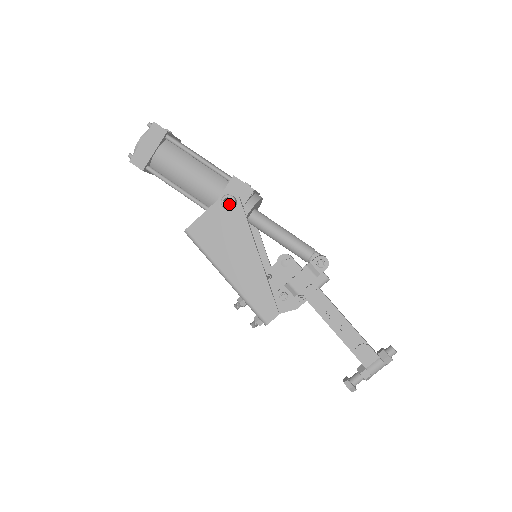
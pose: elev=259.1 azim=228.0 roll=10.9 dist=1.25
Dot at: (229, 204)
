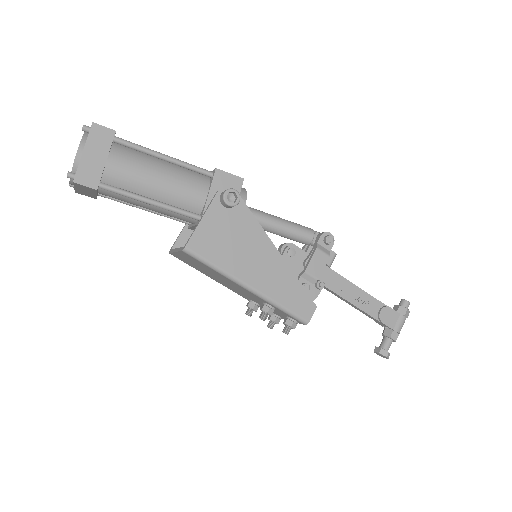
Dot at: (230, 200)
